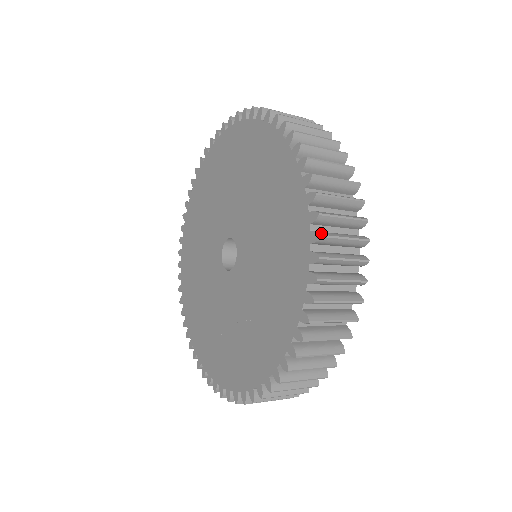
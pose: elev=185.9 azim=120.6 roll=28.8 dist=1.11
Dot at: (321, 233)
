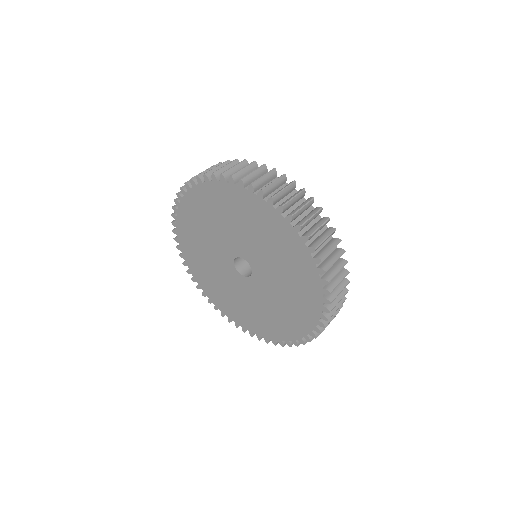
Dot at: (328, 280)
